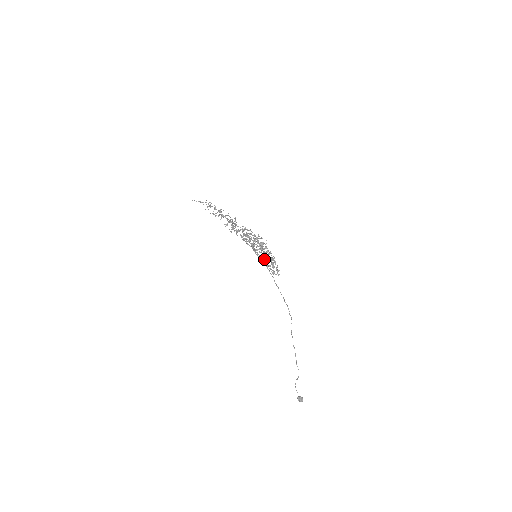
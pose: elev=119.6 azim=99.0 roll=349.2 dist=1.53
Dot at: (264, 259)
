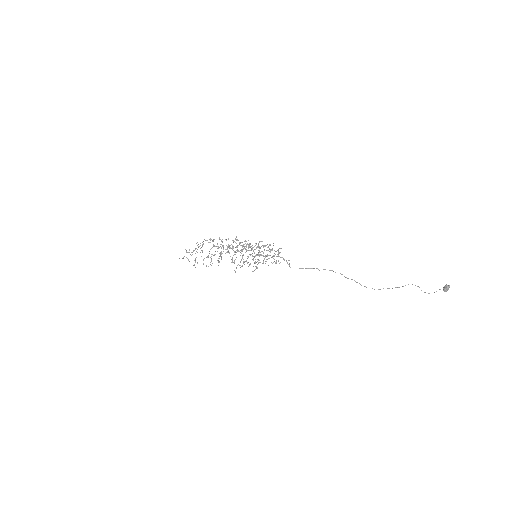
Dot at: occluded
